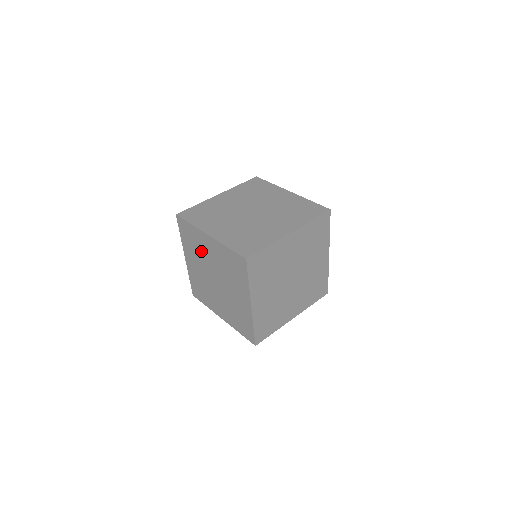
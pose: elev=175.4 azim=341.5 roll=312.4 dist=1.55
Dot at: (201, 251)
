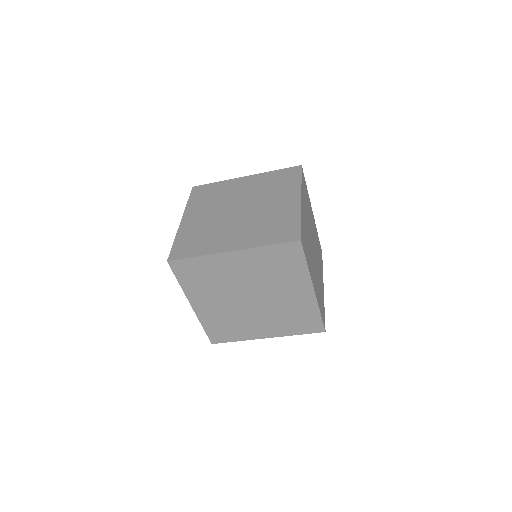
Dot at: (221, 279)
